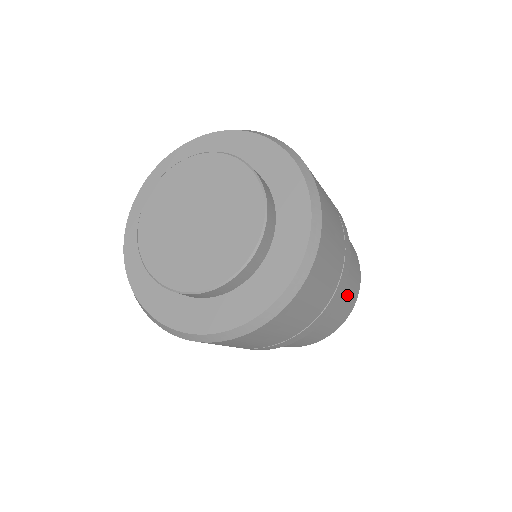
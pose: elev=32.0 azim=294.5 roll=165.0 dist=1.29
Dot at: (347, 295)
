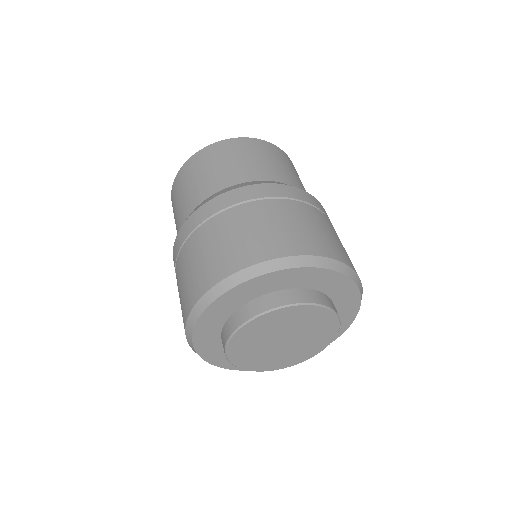
Dot at: occluded
